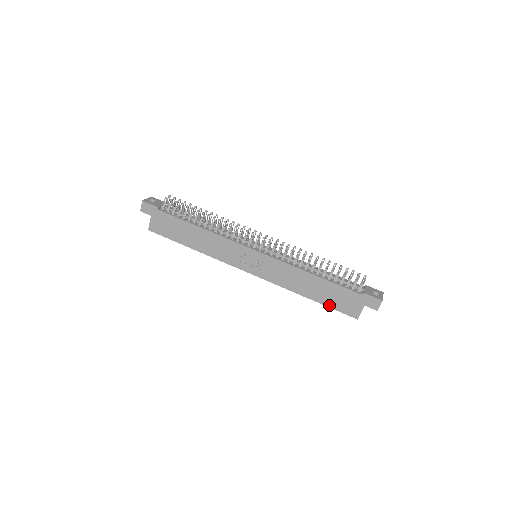
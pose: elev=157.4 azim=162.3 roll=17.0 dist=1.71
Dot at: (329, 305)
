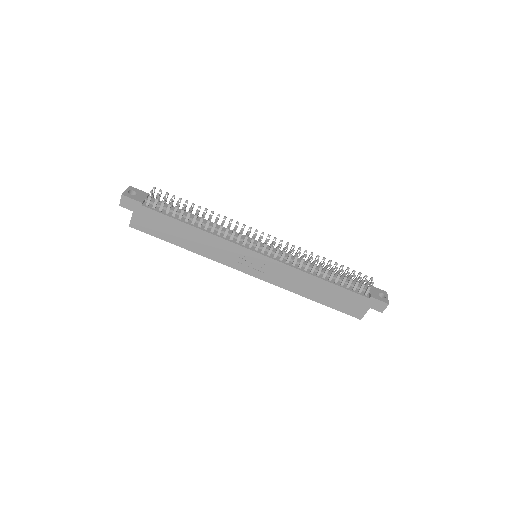
Dot at: (333, 307)
